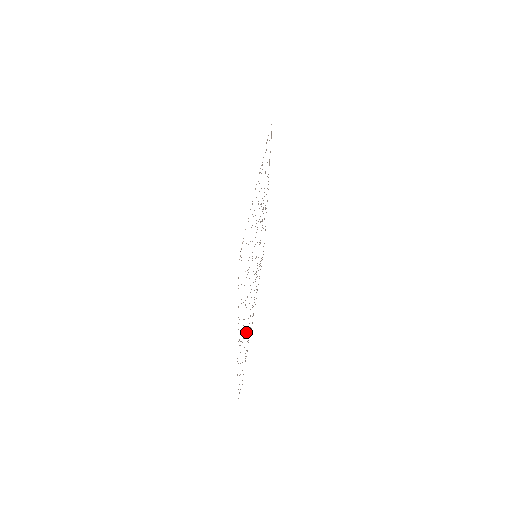
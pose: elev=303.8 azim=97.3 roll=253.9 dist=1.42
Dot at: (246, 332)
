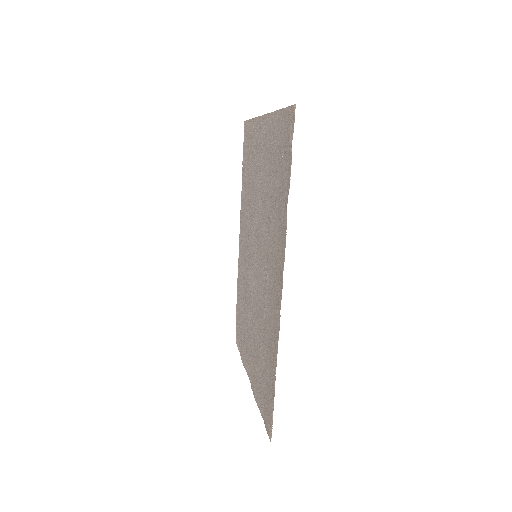
Dot at: (271, 193)
